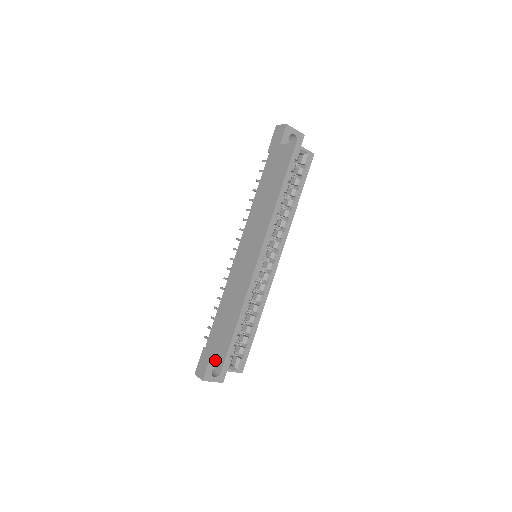
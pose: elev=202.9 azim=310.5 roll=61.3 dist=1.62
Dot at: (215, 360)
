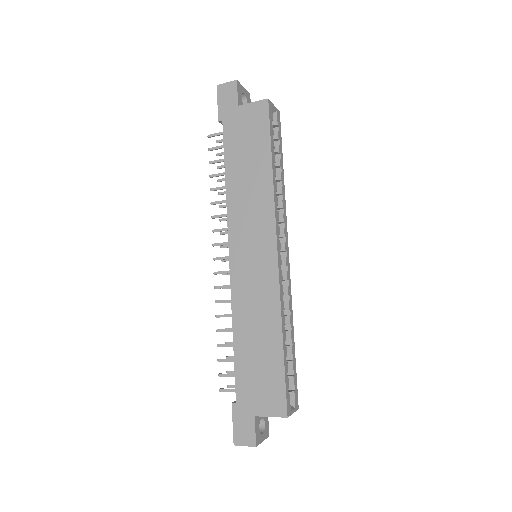
Dot at: (267, 410)
